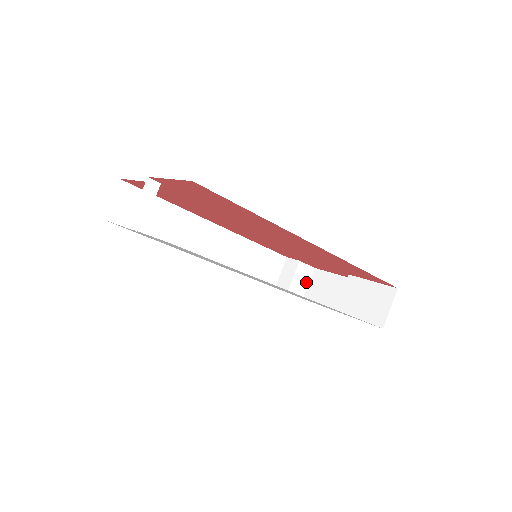
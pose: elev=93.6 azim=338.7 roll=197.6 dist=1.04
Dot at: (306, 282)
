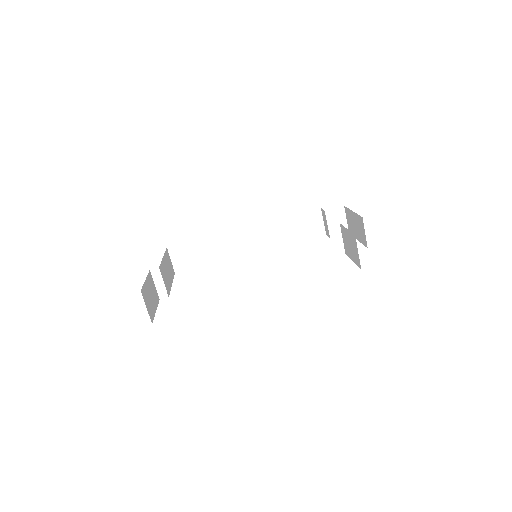
Dot at: (343, 220)
